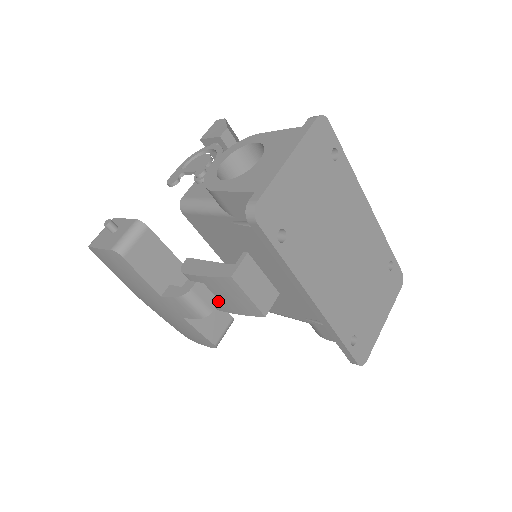
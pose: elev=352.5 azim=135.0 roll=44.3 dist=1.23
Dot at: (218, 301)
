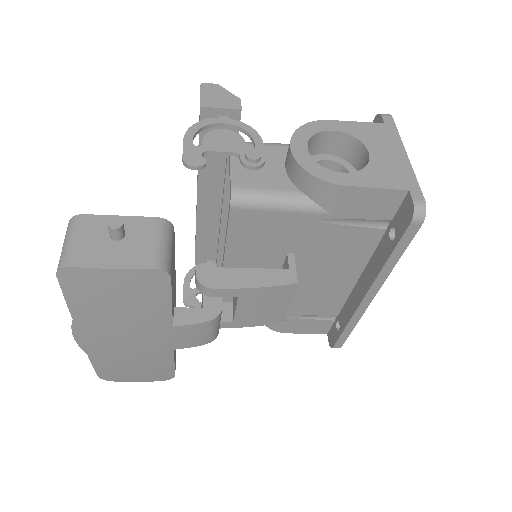
Dot at: occluded
